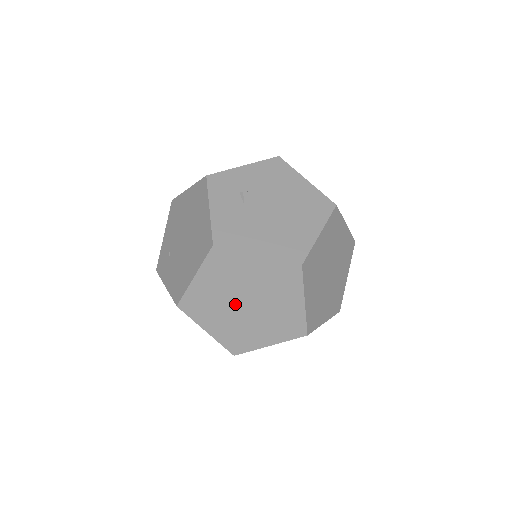
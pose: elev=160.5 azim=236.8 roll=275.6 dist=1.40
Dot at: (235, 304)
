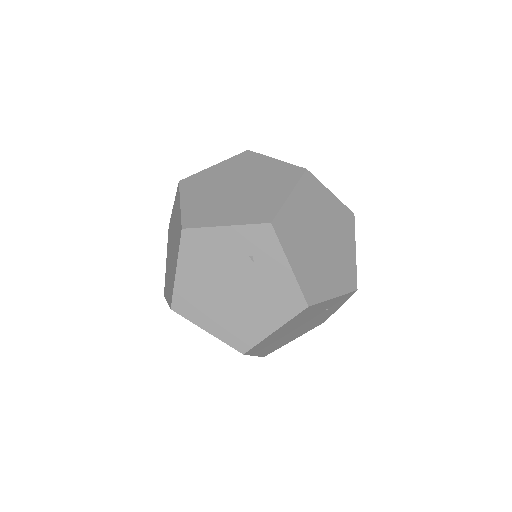
Dot at: (227, 187)
